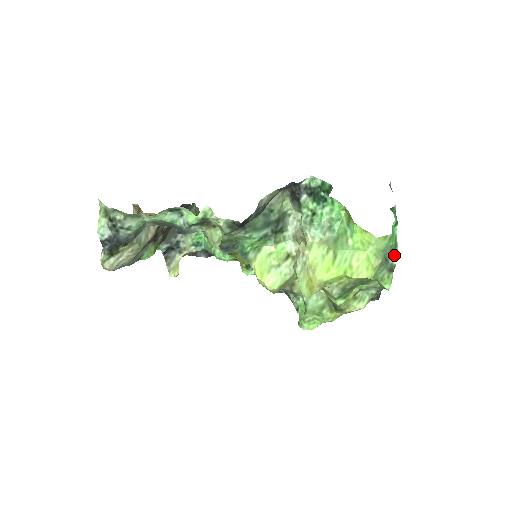
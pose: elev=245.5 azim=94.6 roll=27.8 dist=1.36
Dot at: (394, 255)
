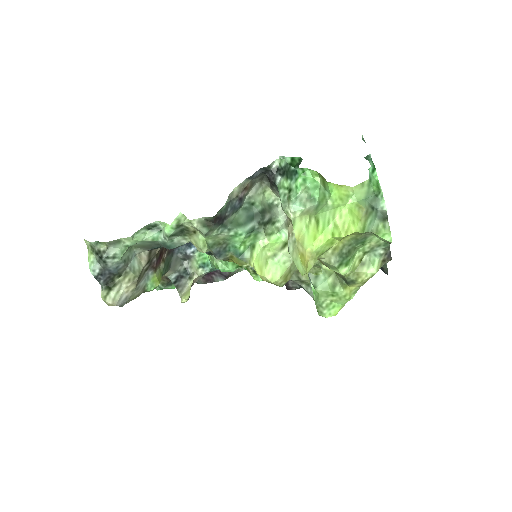
Dot at: (381, 201)
